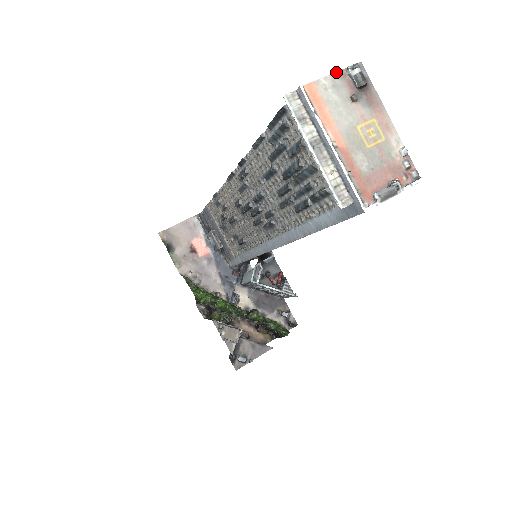
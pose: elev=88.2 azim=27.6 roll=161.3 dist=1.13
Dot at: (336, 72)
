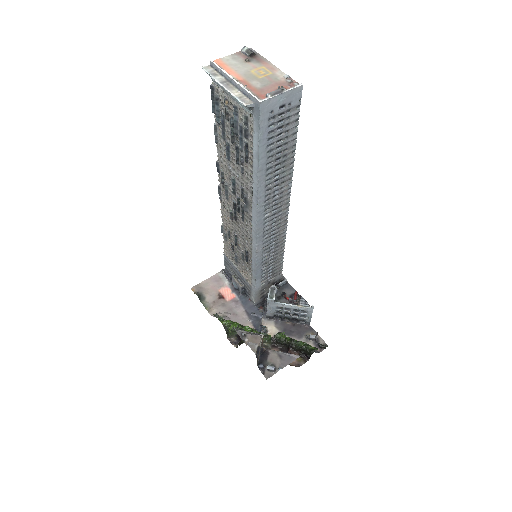
Dot at: (234, 53)
